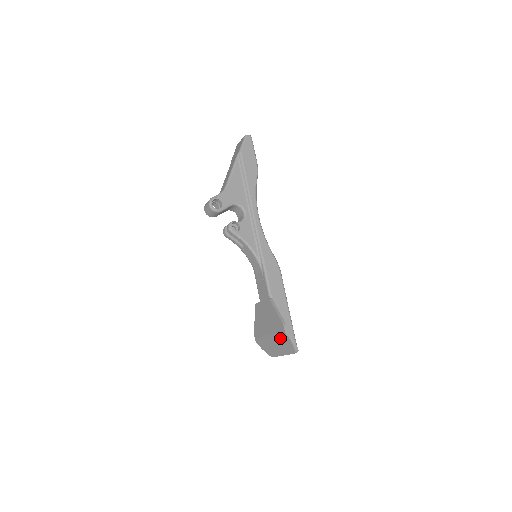
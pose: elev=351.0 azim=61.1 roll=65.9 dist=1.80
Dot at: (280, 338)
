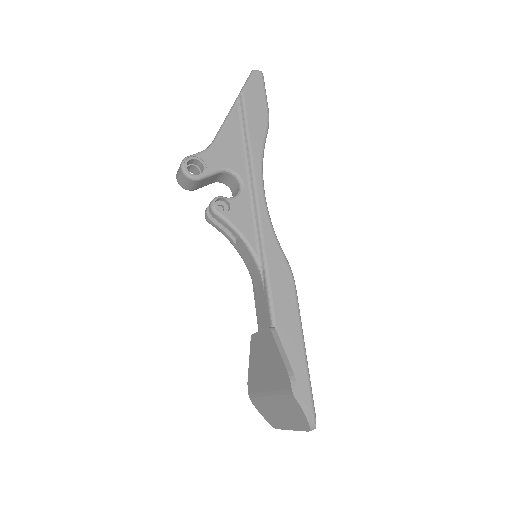
Dot at: (284, 401)
